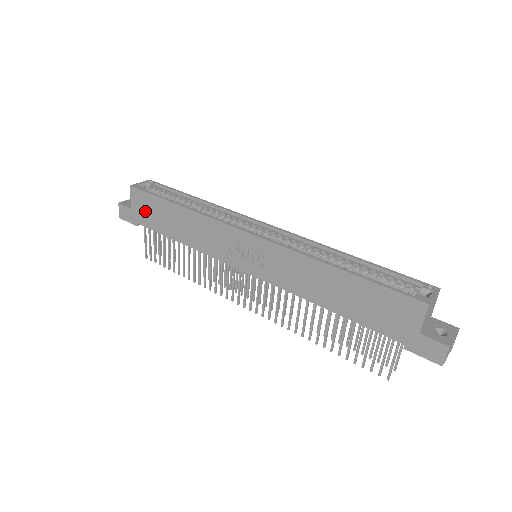
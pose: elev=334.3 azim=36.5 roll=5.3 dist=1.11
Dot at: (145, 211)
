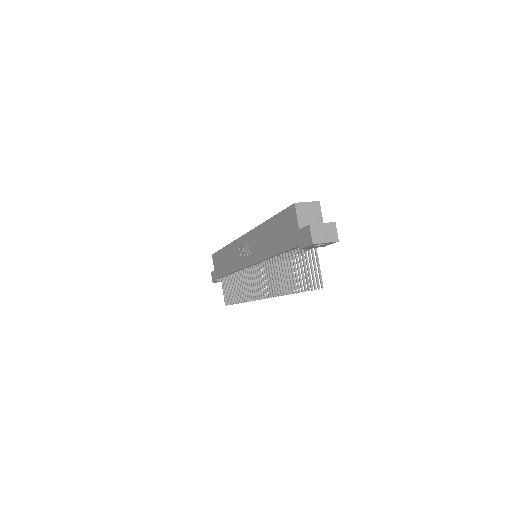
Dot at: (217, 266)
